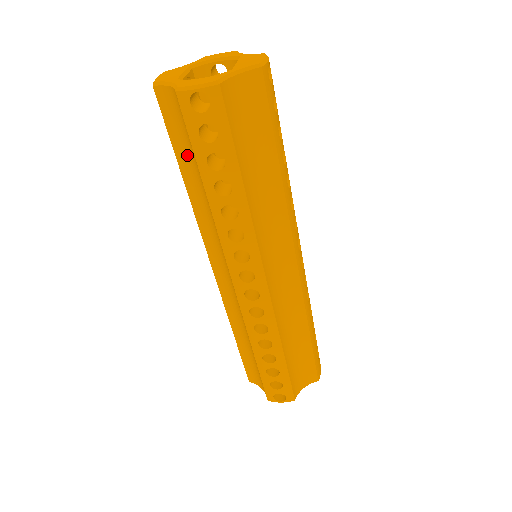
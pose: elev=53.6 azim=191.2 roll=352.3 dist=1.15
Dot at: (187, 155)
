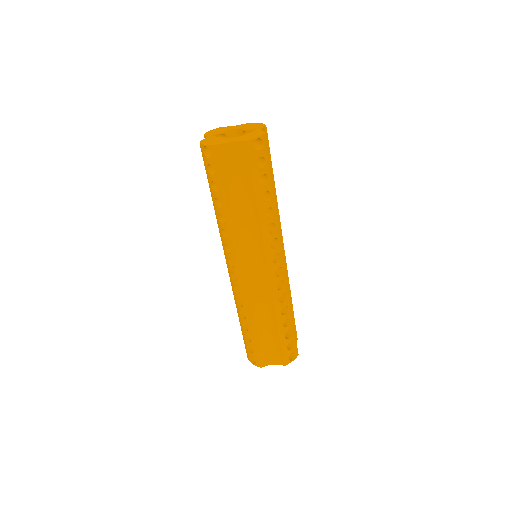
Dot at: (235, 186)
